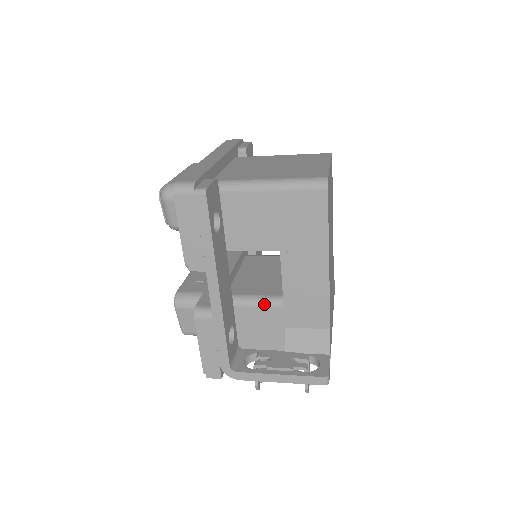
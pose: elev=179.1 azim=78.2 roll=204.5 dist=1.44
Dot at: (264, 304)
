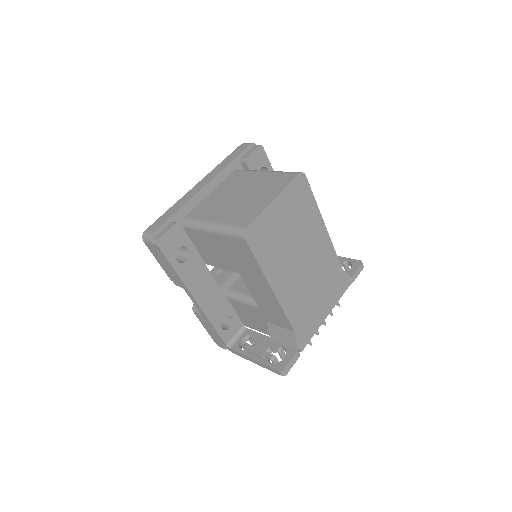
Dot at: (248, 303)
